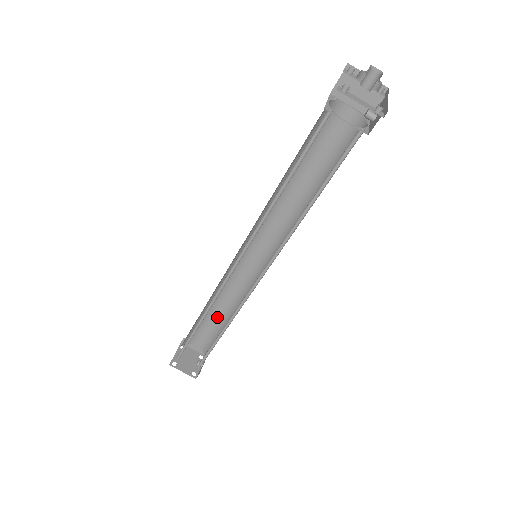
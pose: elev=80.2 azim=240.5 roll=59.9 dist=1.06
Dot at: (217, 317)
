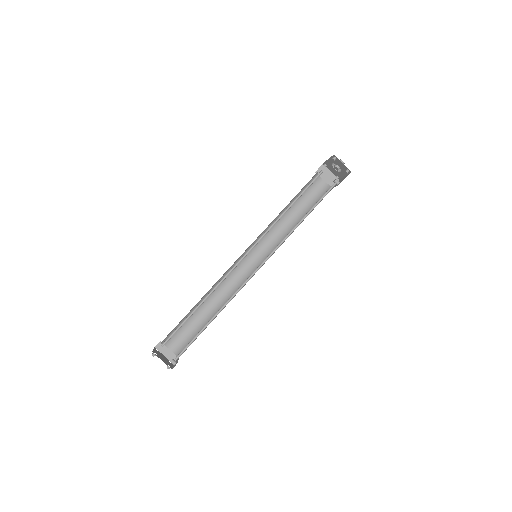
Dot at: (201, 317)
